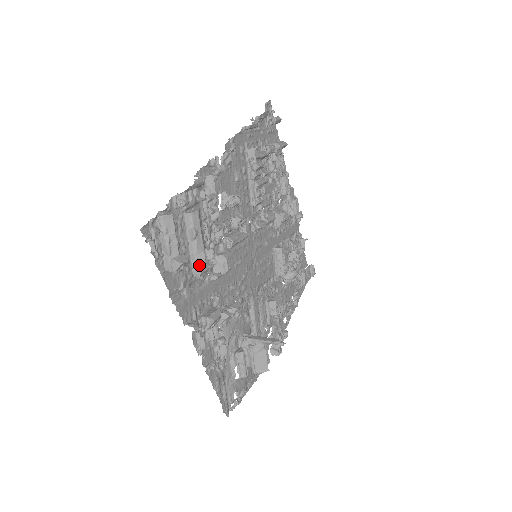
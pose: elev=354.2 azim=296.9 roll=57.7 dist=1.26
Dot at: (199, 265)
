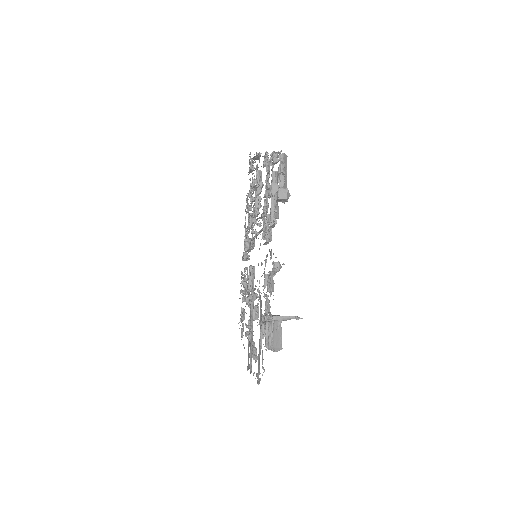
Dot at: (275, 216)
